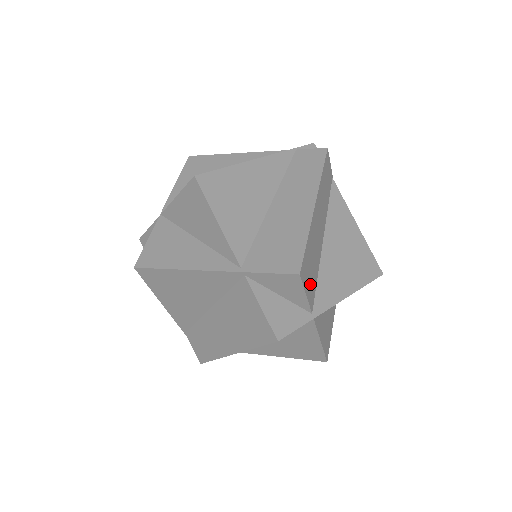
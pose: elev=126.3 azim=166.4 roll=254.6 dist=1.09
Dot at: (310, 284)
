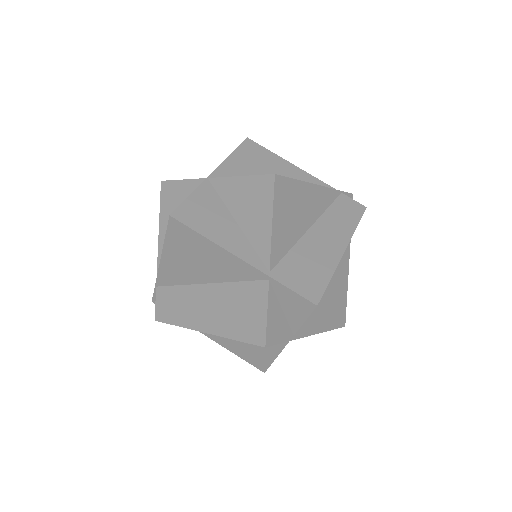
Dot at: occluded
